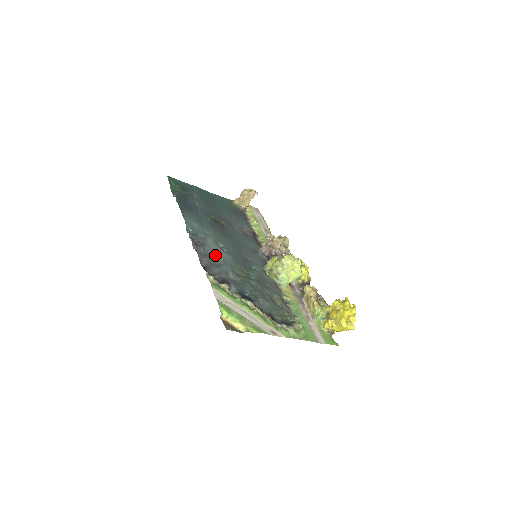
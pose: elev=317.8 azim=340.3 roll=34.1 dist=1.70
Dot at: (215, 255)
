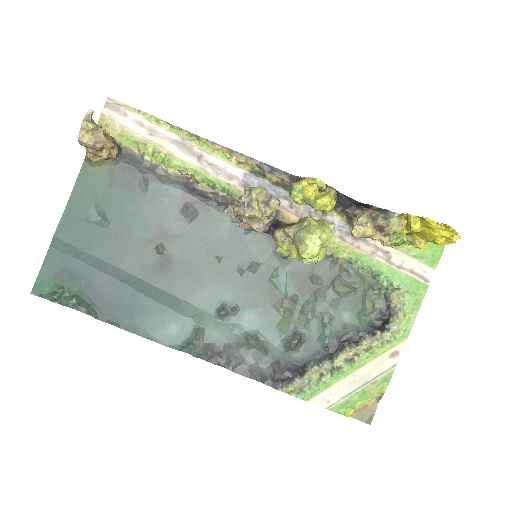
Dot at: (244, 341)
